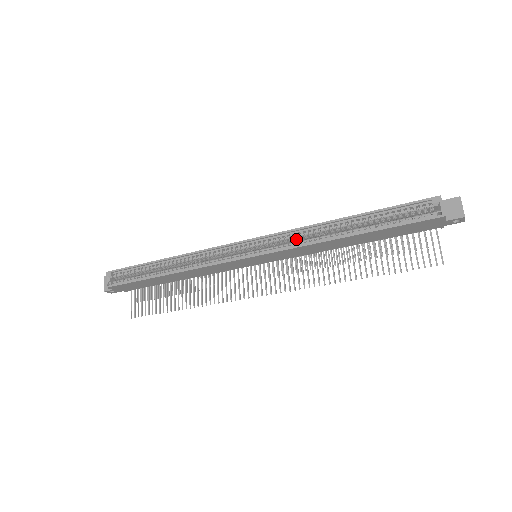
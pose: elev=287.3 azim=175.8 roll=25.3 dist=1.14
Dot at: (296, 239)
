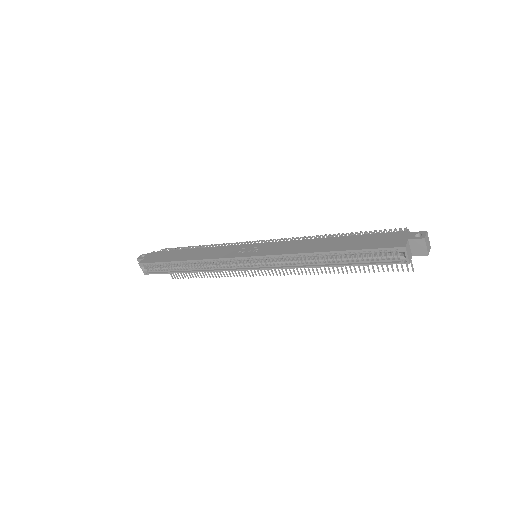
Dot at: (286, 257)
